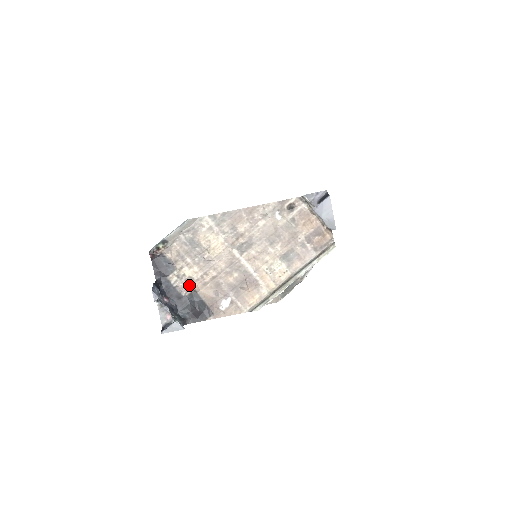
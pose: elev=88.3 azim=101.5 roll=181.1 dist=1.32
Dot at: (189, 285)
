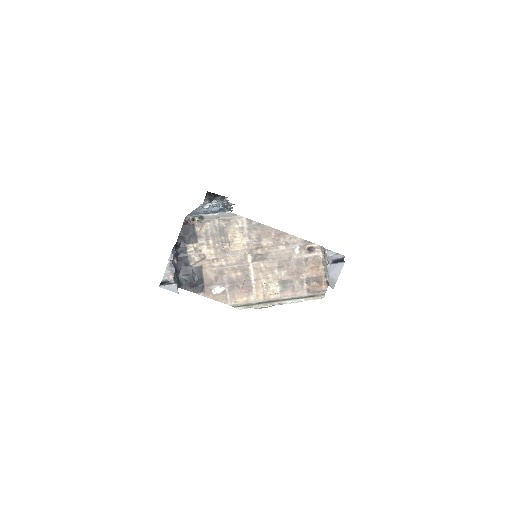
Dot at: (200, 260)
